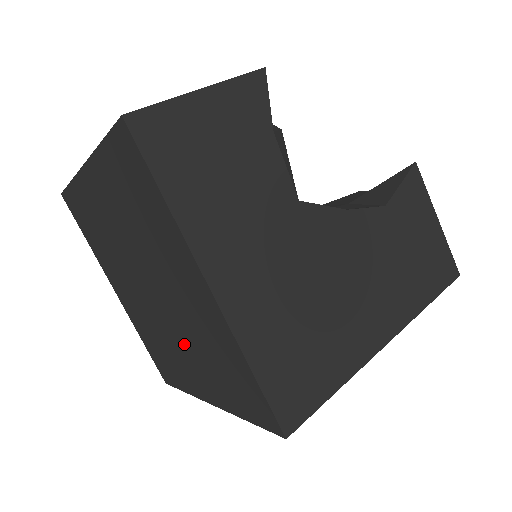
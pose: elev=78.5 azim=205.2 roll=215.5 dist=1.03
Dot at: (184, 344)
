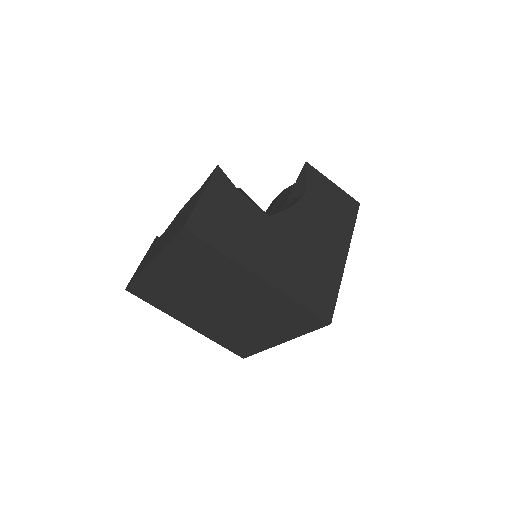
Dot at: (252, 320)
